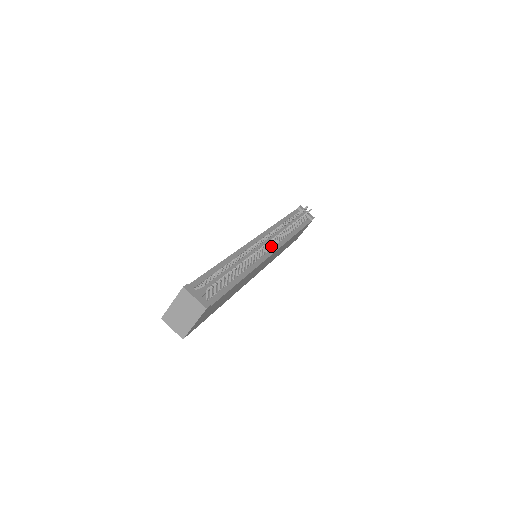
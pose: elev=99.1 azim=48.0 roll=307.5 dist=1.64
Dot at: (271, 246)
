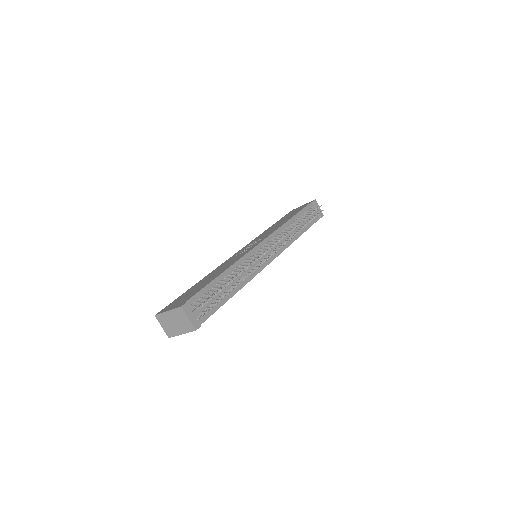
Dot at: occluded
